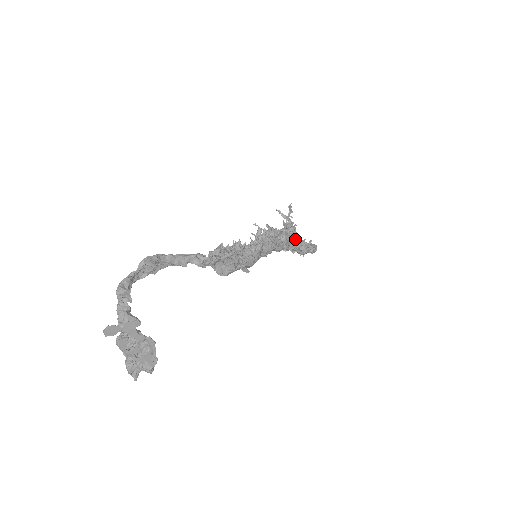
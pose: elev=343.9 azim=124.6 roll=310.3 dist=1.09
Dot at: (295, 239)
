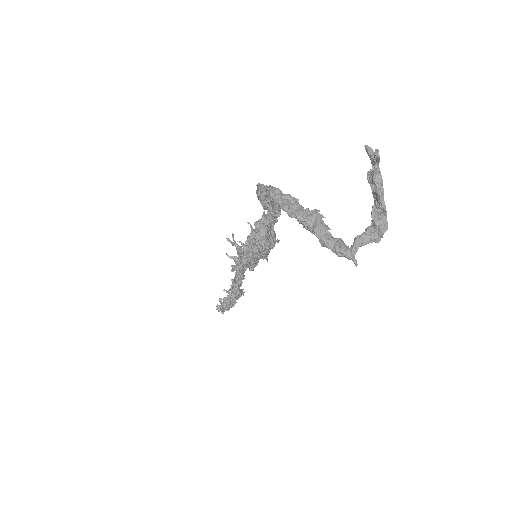
Dot at: occluded
